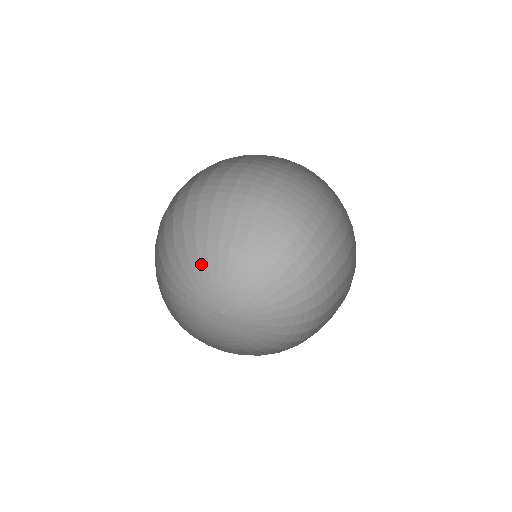
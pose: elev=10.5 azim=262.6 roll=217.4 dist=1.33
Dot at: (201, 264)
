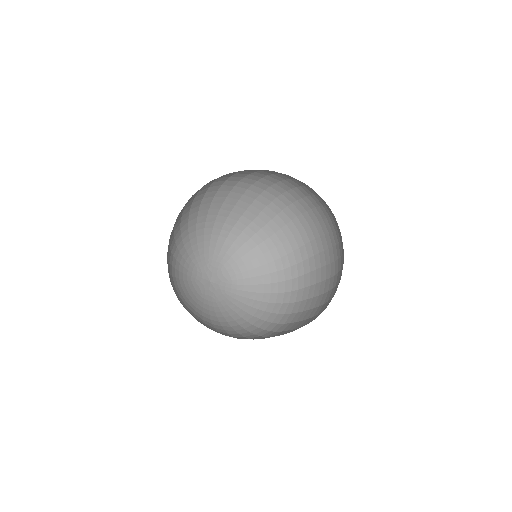
Dot at: (205, 234)
